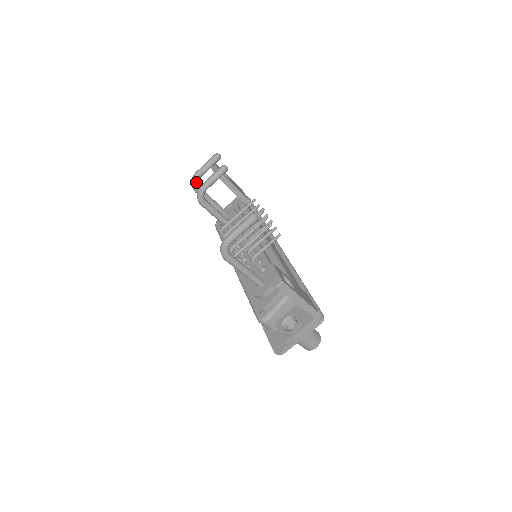
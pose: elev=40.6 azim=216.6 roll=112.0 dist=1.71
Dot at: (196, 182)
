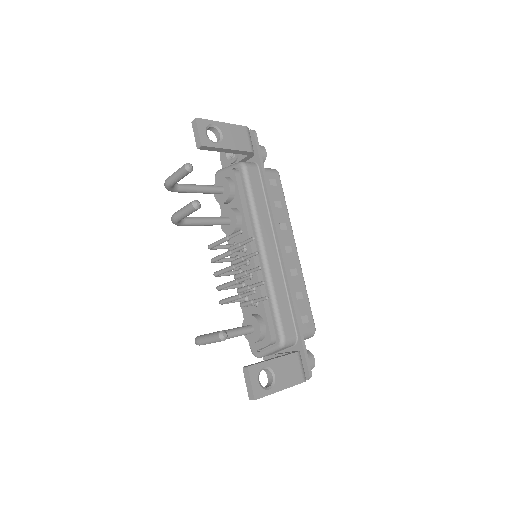
Dot at: (170, 189)
